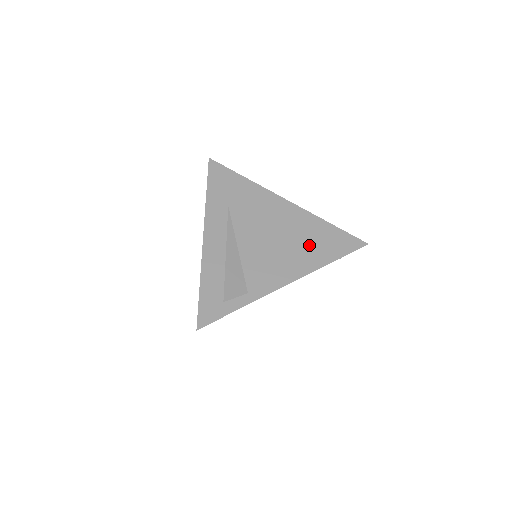
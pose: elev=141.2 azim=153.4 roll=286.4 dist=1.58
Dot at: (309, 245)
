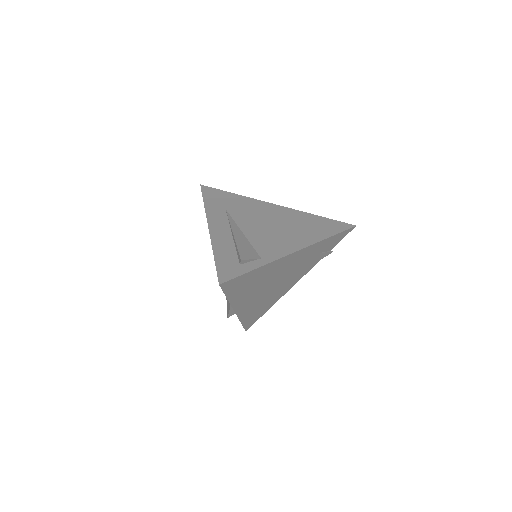
Dot at: (305, 228)
